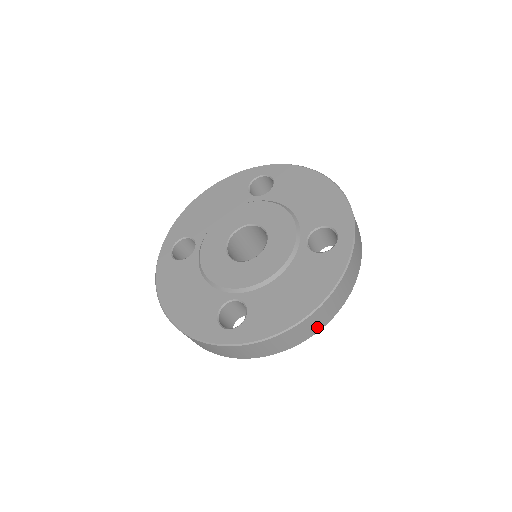
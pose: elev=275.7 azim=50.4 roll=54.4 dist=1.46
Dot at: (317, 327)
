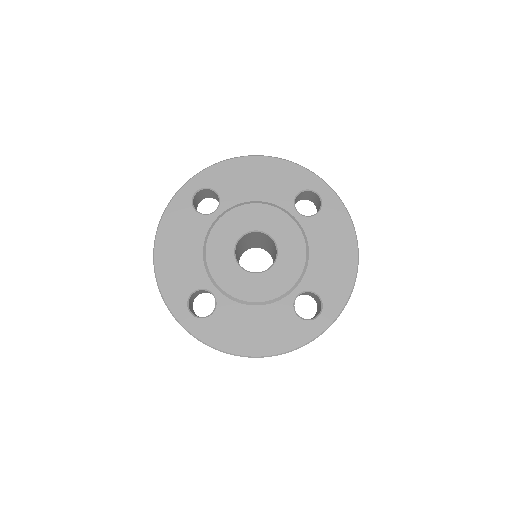
Dot at: occluded
